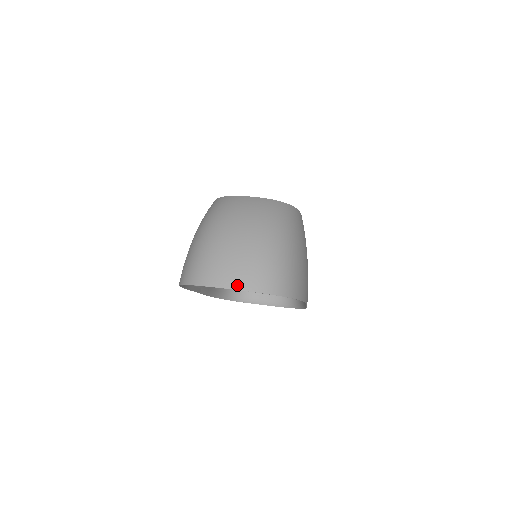
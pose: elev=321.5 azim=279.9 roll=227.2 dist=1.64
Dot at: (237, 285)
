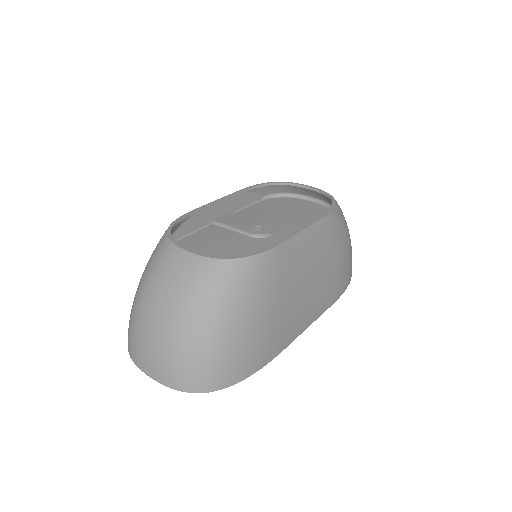
Dot at: (153, 376)
